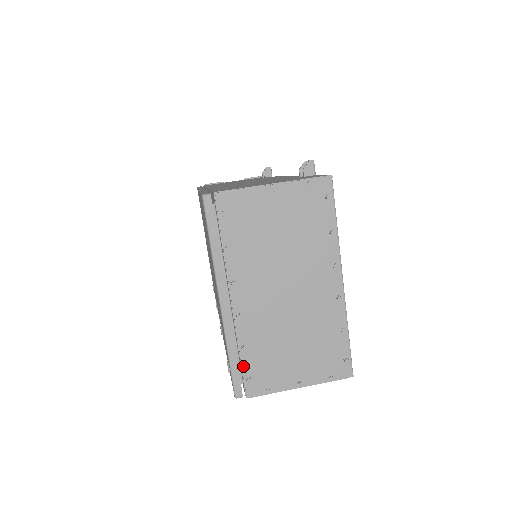
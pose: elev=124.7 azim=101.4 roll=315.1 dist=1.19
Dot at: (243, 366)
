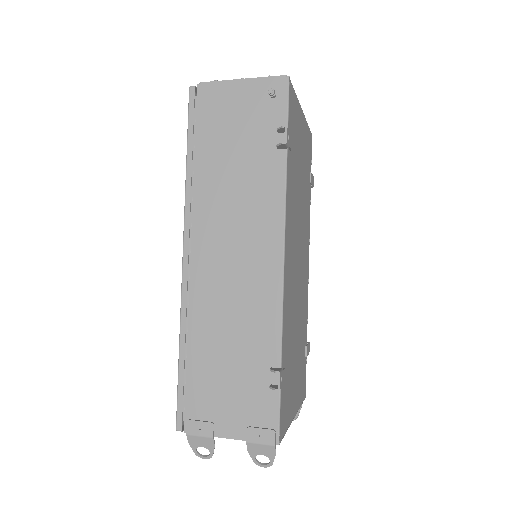
Dot at: occluded
